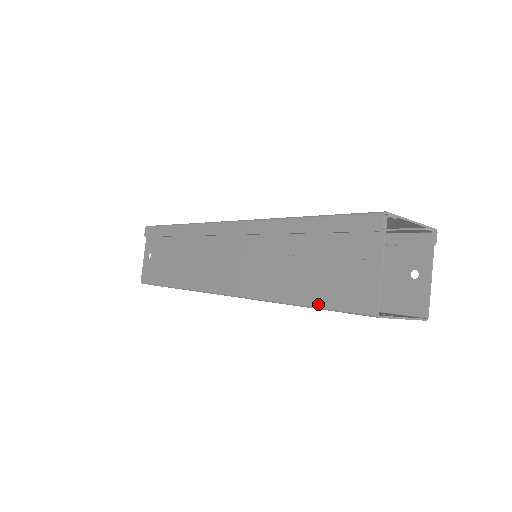
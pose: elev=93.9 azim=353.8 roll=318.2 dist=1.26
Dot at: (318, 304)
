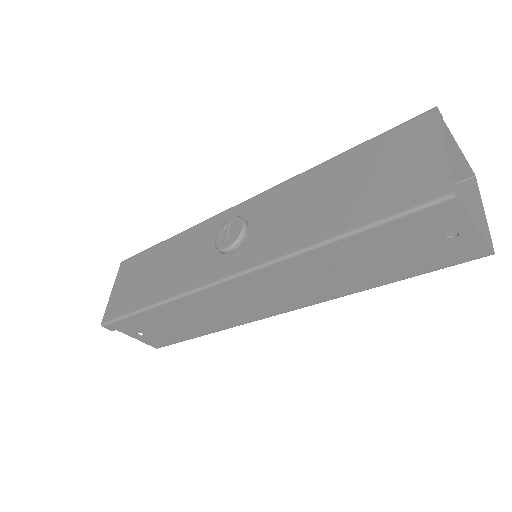
Dot at: (414, 275)
